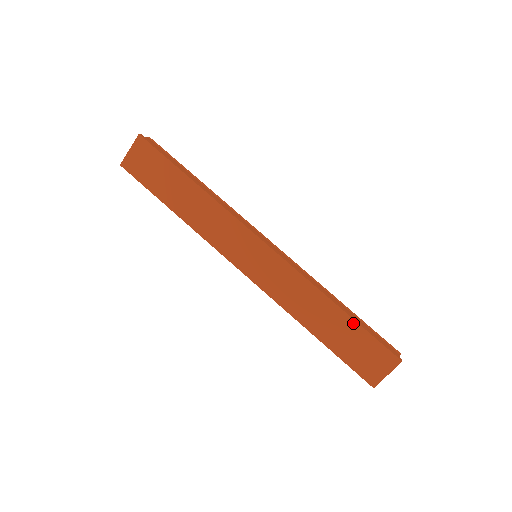
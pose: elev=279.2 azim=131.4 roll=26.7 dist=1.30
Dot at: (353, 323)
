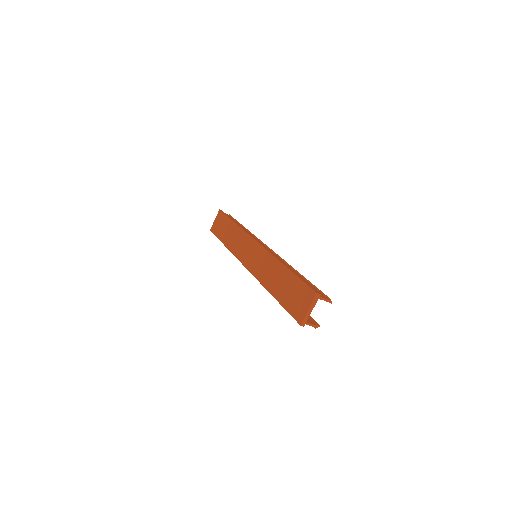
Dot at: (292, 275)
